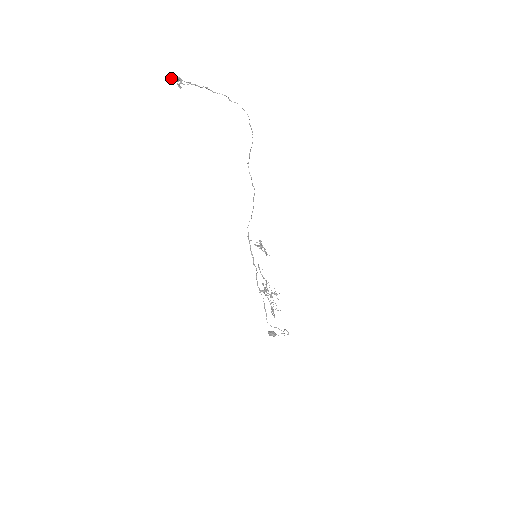
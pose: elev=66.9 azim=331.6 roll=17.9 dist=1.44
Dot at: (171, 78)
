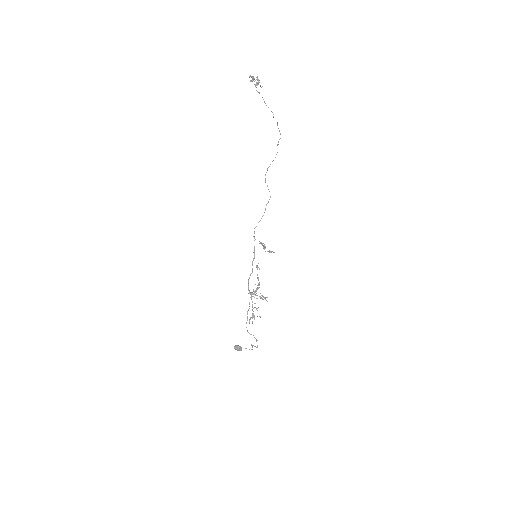
Dot at: (251, 76)
